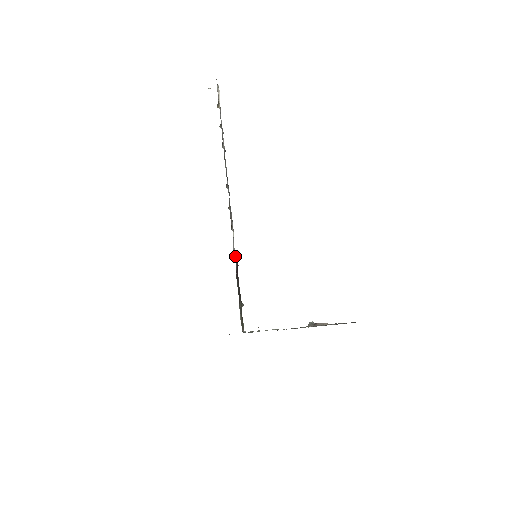
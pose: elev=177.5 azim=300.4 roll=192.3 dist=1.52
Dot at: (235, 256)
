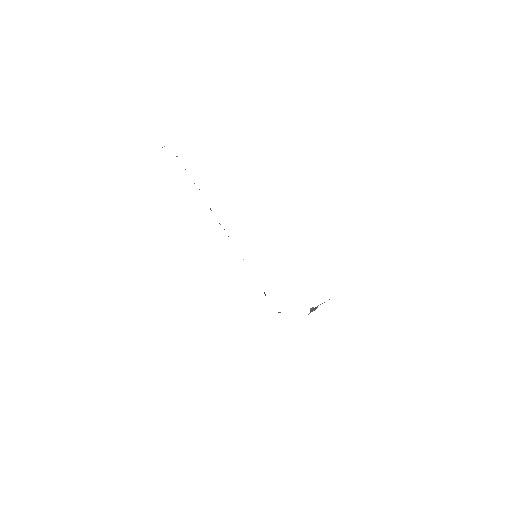
Dot at: occluded
